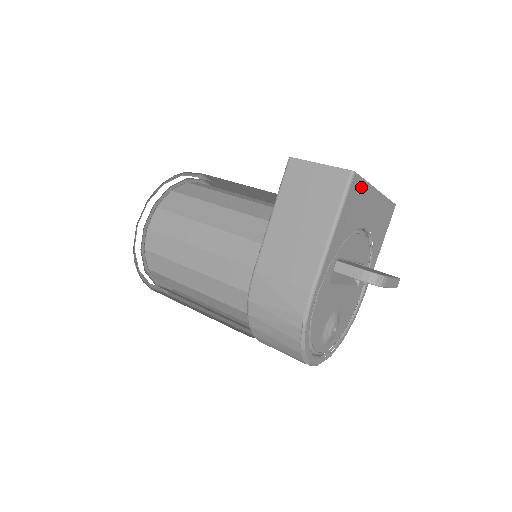
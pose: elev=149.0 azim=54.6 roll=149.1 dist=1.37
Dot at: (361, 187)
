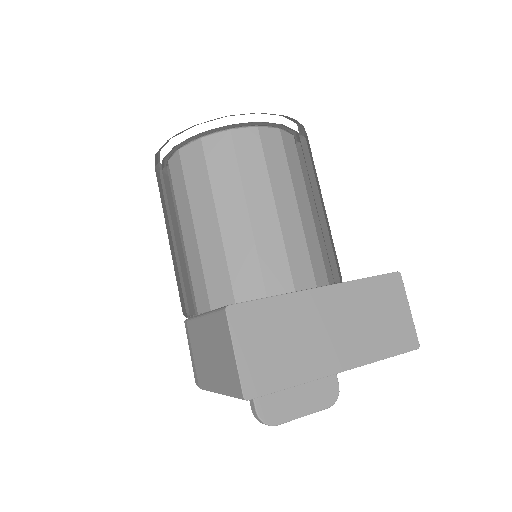
Dot at: occluded
